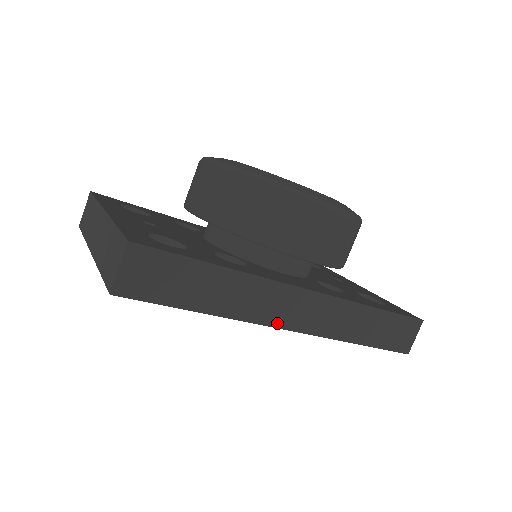
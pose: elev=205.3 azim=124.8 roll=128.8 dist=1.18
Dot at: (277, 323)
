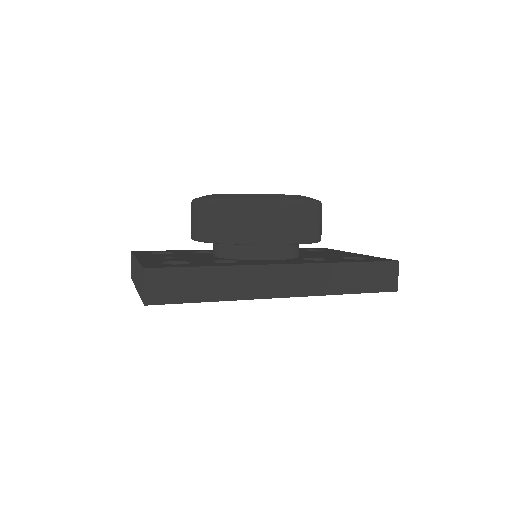
Dot at: (270, 295)
